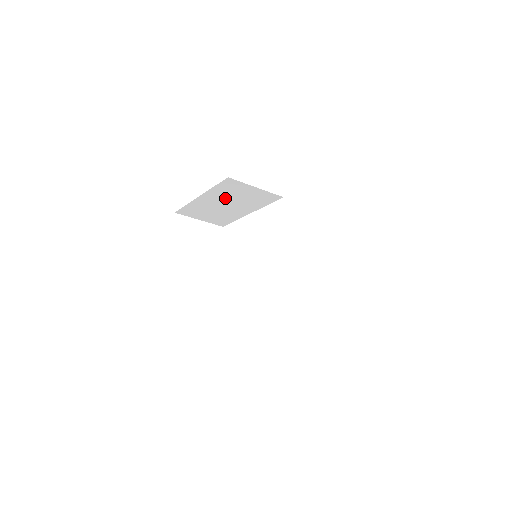
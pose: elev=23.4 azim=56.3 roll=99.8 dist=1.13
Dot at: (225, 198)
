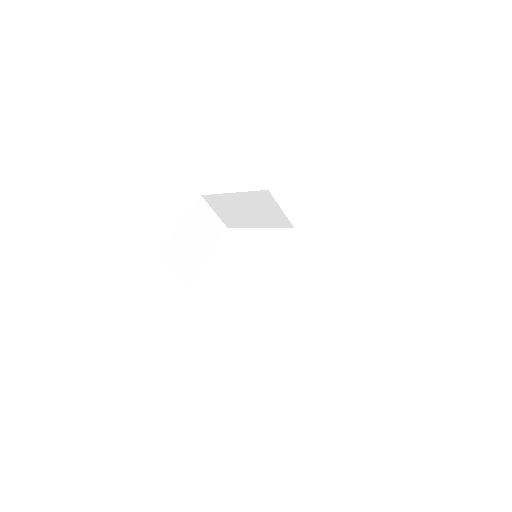
Dot at: (251, 205)
